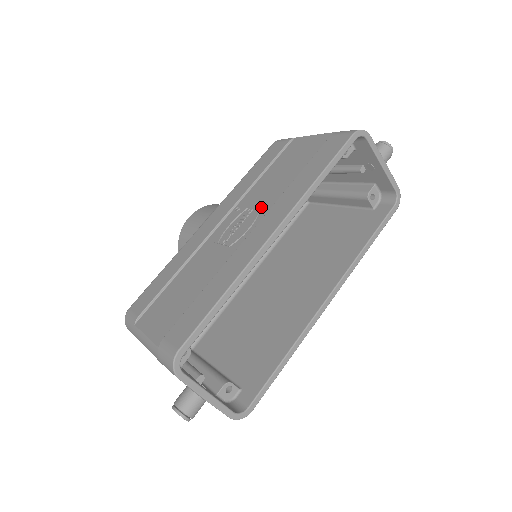
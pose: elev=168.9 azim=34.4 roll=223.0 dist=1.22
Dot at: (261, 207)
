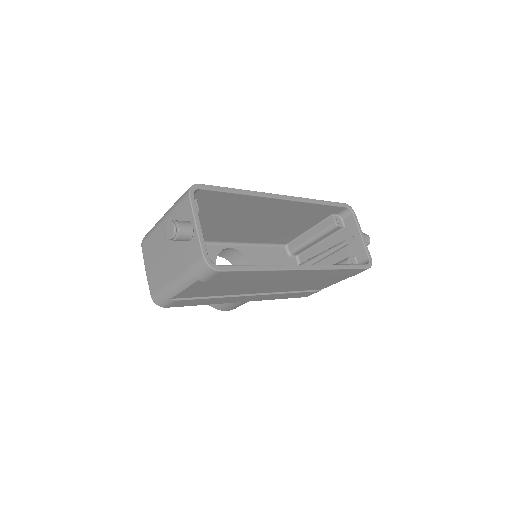
Dot at: occluded
